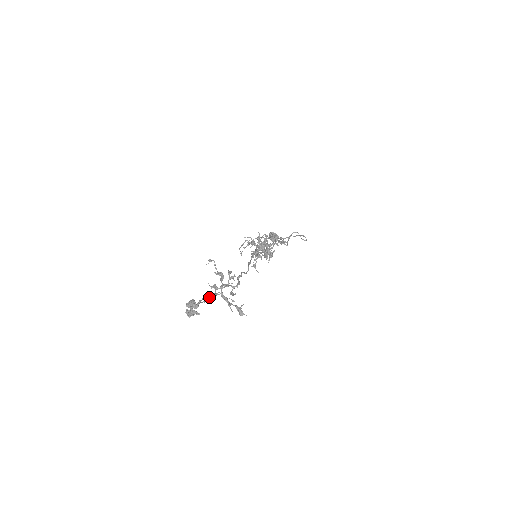
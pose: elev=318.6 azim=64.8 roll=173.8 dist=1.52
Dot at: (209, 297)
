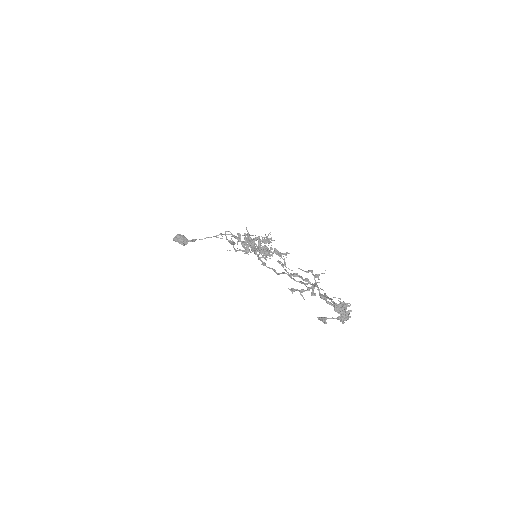
Dot at: (329, 299)
